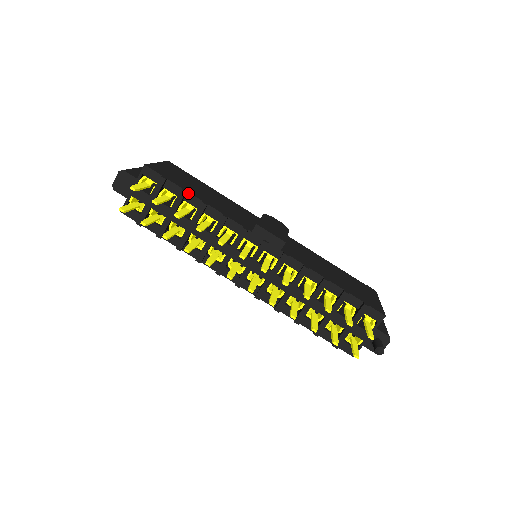
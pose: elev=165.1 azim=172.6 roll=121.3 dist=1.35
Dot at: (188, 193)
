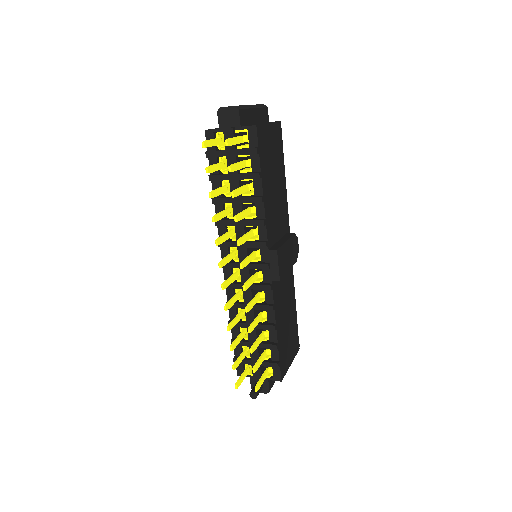
Dot at: (261, 179)
